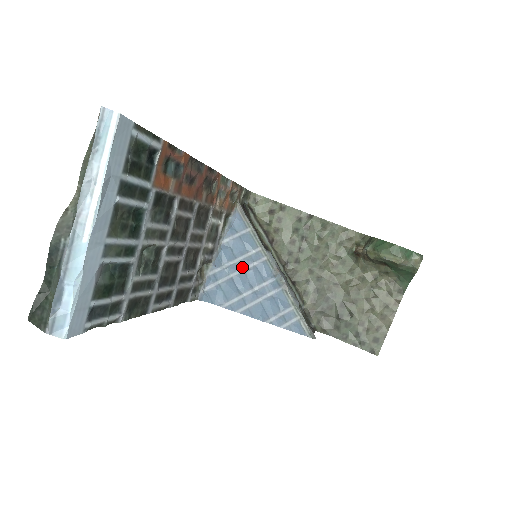
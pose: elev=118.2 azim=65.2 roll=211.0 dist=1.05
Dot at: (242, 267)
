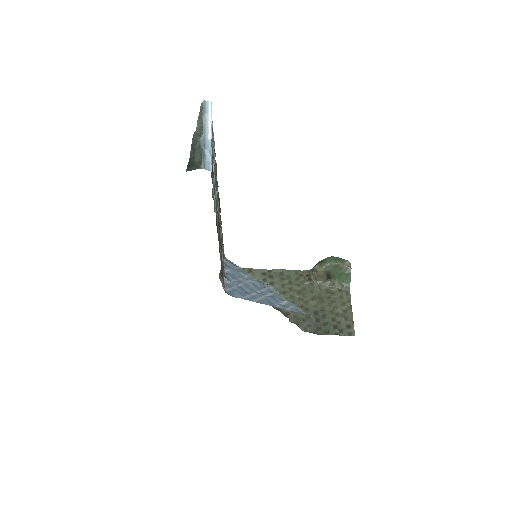
Dot at: (244, 282)
